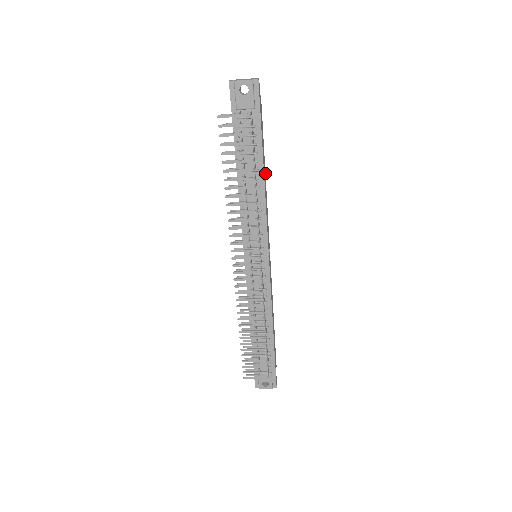
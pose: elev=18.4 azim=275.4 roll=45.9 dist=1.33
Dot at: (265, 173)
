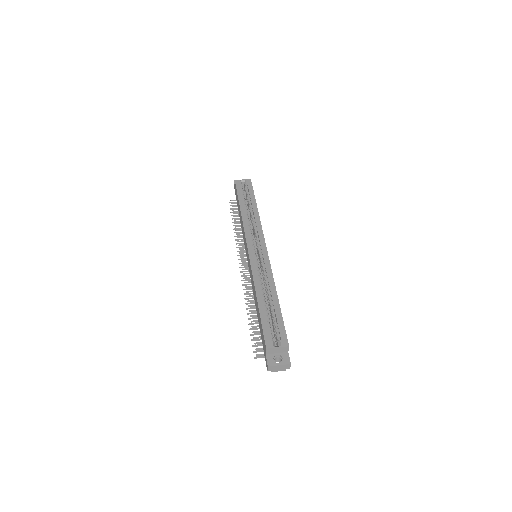
Dot at: (277, 295)
